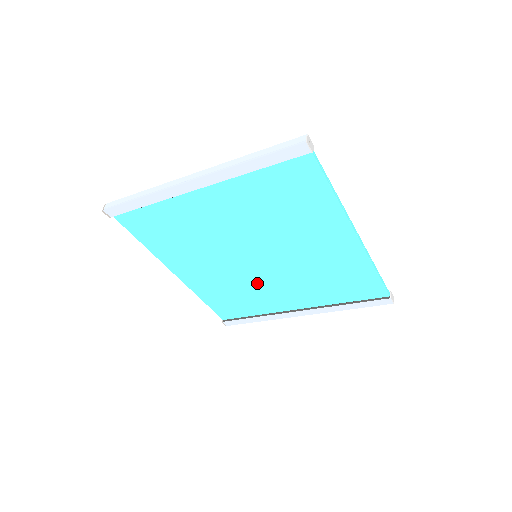
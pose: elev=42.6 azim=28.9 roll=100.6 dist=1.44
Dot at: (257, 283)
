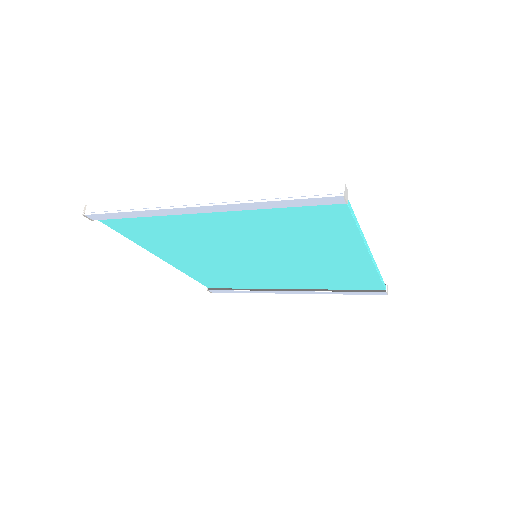
Dot at: (252, 272)
